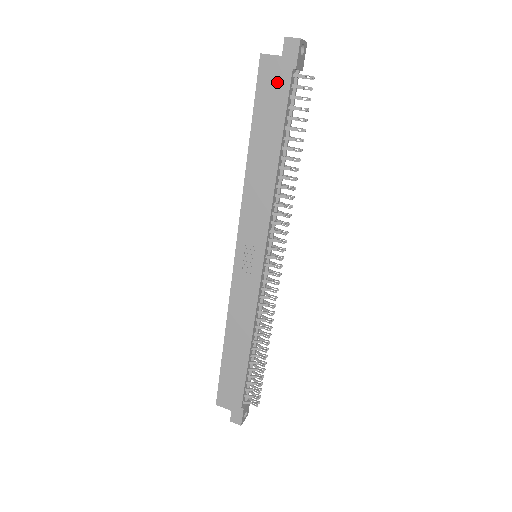
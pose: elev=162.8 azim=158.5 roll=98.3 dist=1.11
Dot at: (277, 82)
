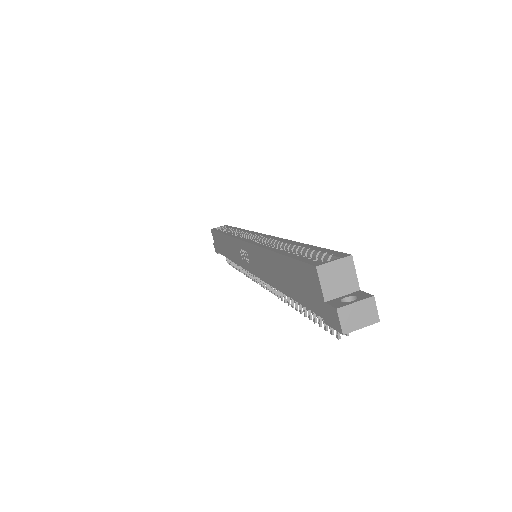
Dot at: (310, 293)
